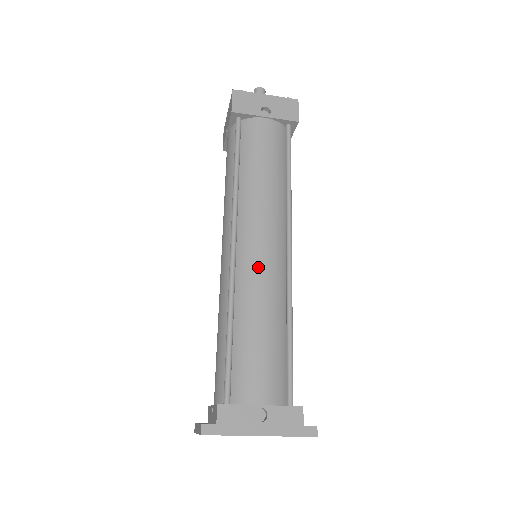
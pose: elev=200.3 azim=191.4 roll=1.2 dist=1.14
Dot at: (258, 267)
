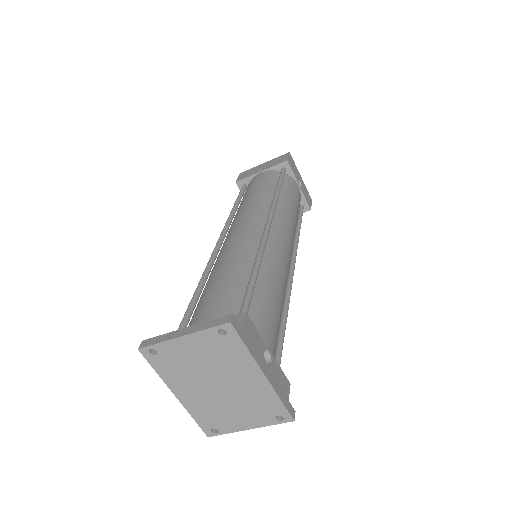
Dot at: (283, 254)
